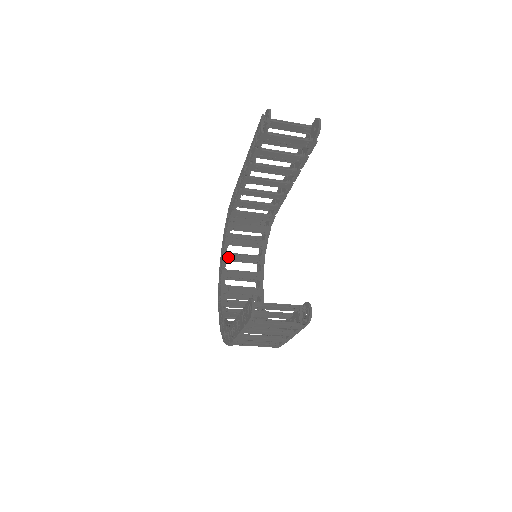
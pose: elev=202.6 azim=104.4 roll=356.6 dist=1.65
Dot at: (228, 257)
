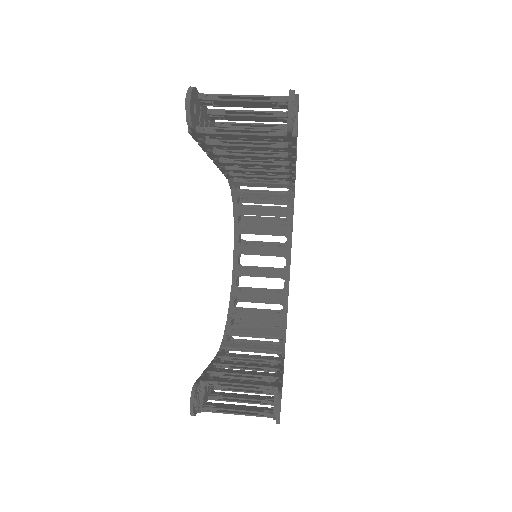
Dot at: (241, 229)
